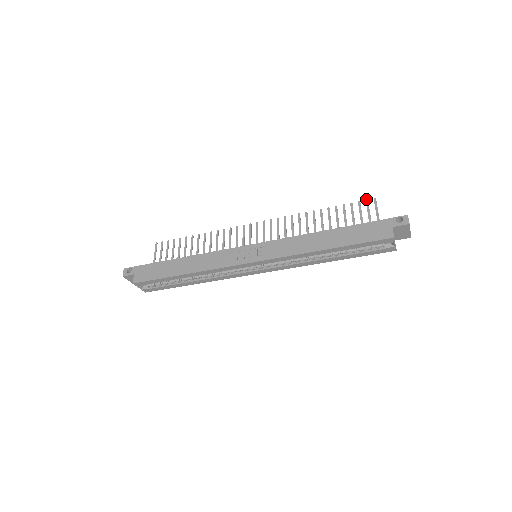
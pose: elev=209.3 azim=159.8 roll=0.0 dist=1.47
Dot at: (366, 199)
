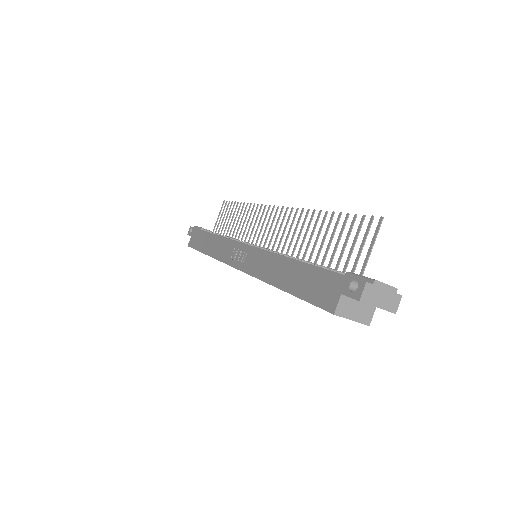
Dot at: (372, 215)
